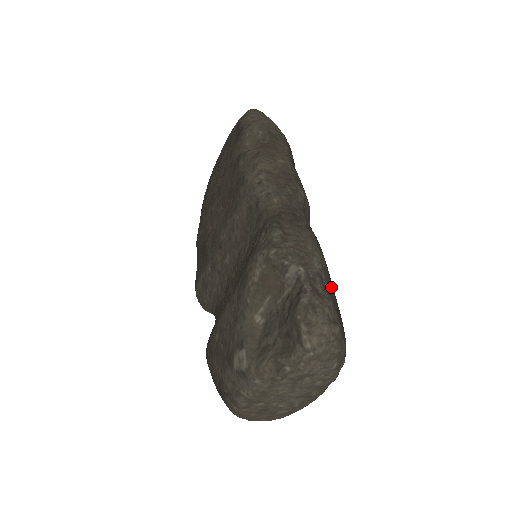
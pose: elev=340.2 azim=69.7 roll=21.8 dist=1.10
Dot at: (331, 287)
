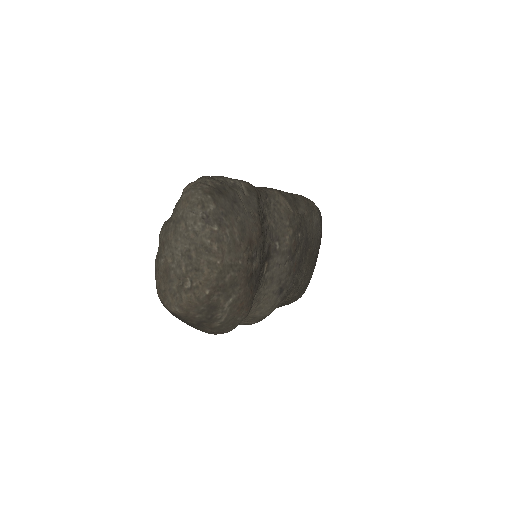
Dot at: (233, 191)
